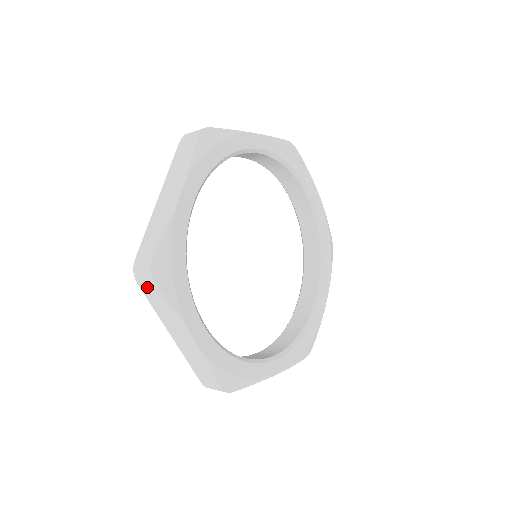
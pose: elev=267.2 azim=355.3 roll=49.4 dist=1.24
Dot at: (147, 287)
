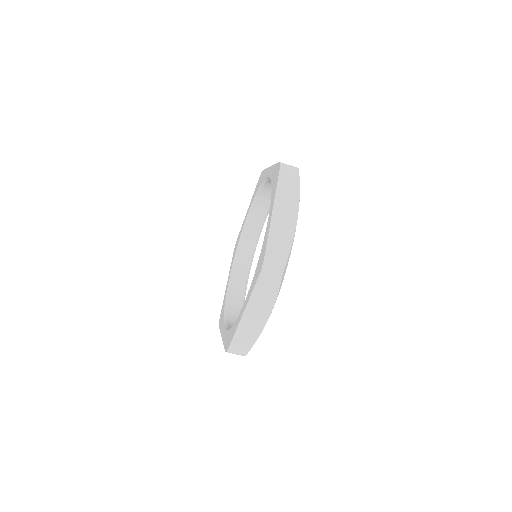
Dot at: (267, 280)
